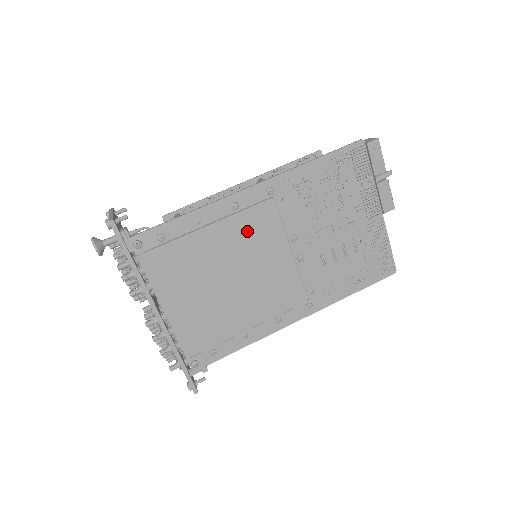
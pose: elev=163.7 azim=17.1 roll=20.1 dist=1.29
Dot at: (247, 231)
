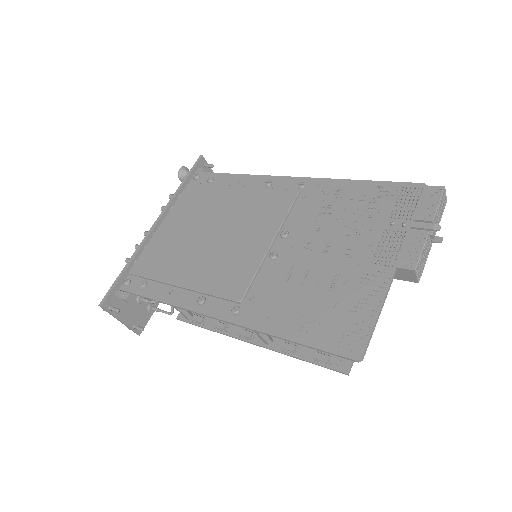
Dot at: (258, 205)
